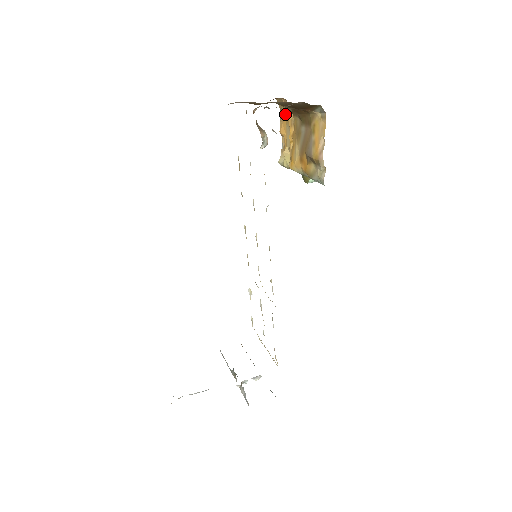
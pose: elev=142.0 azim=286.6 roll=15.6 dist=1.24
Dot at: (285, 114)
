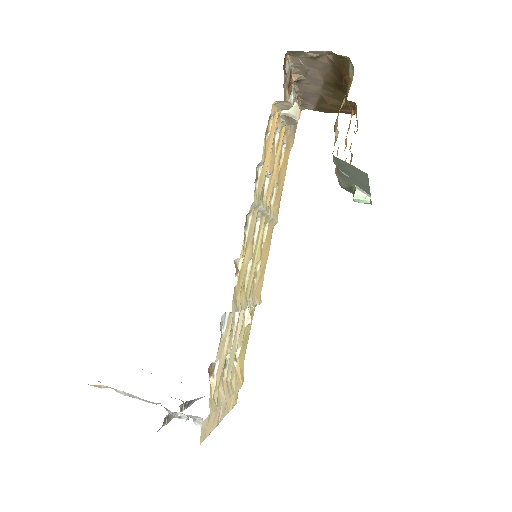
Dot at: occluded
